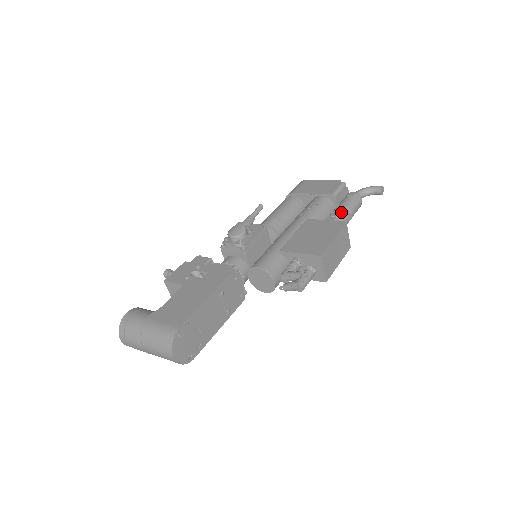
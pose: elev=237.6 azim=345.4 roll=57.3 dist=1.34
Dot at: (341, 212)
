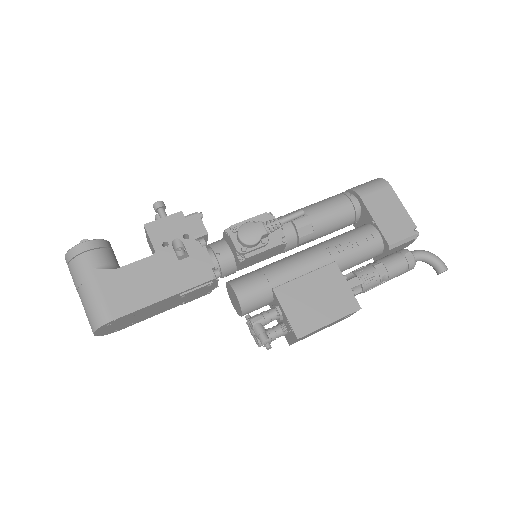
Dot at: (375, 278)
